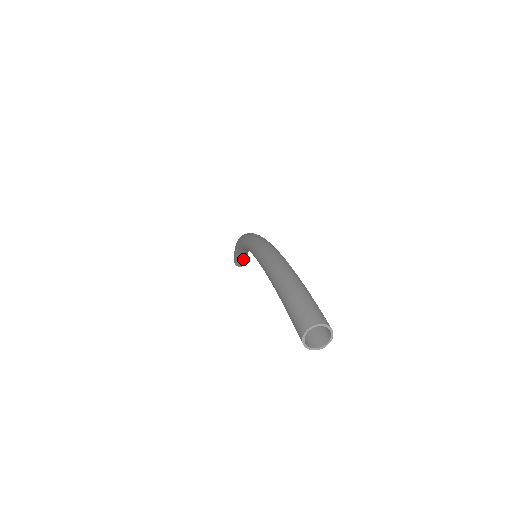
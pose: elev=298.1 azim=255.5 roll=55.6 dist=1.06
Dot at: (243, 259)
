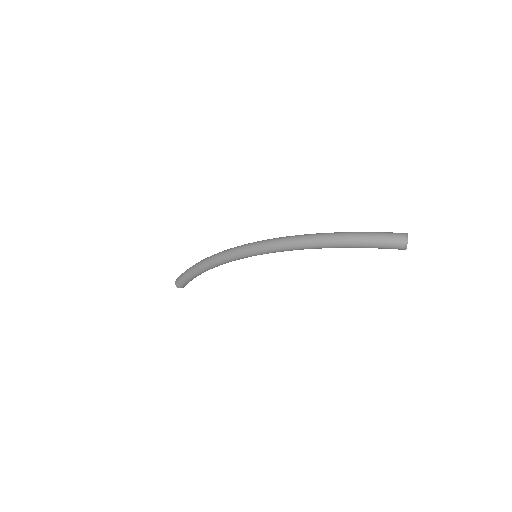
Dot at: occluded
